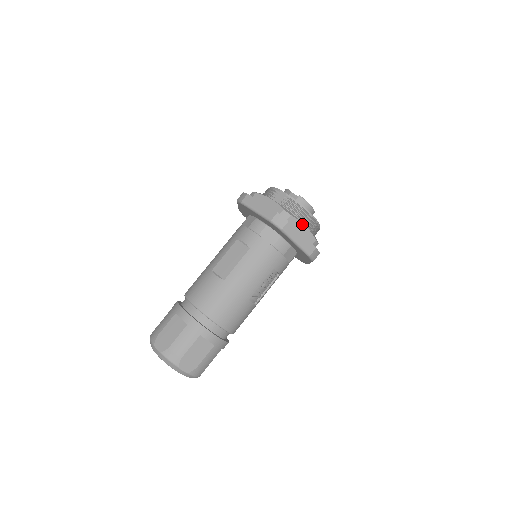
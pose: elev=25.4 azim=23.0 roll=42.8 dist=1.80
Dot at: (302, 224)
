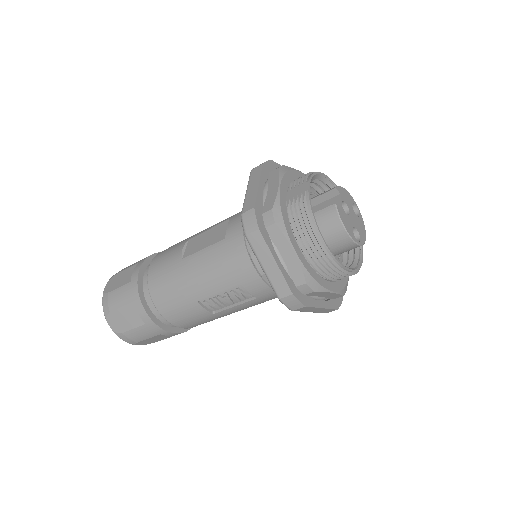
Dot at: (290, 246)
